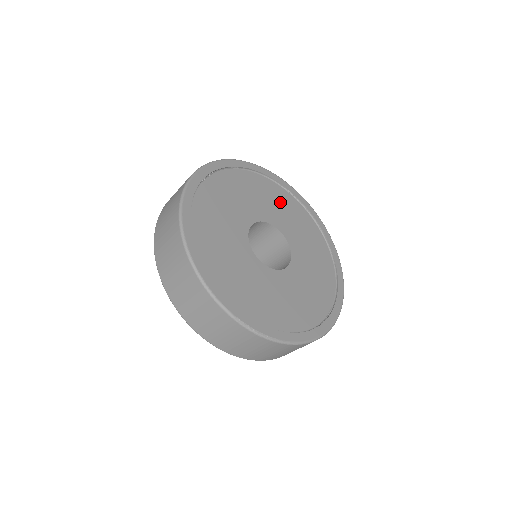
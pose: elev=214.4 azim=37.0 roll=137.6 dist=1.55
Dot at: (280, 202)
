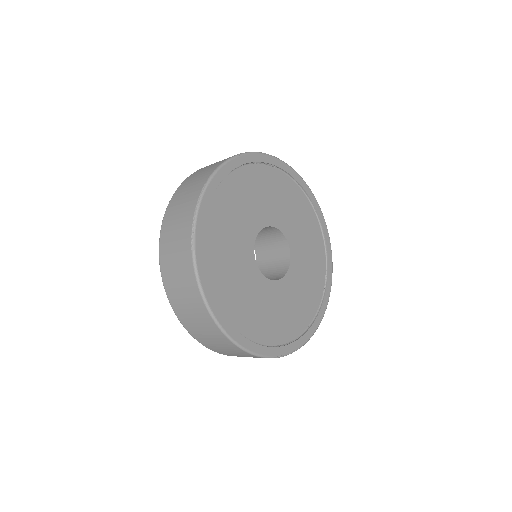
Dot at: (264, 188)
